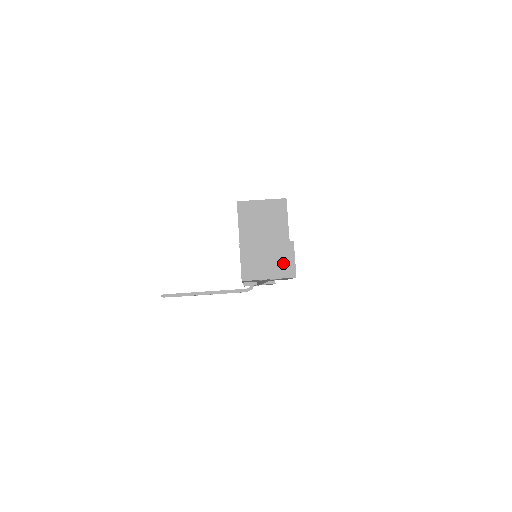
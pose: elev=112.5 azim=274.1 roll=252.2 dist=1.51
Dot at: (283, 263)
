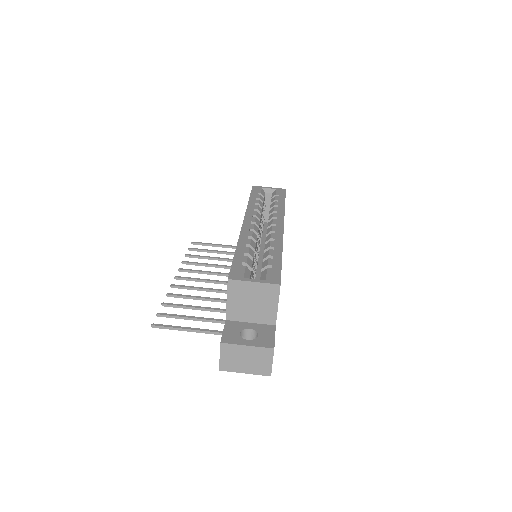
Dot at: (260, 364)
